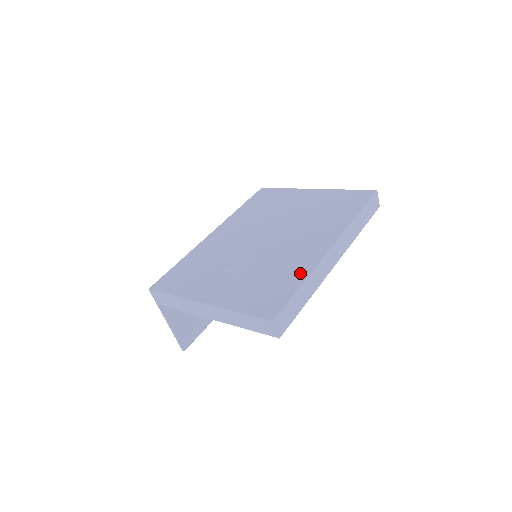
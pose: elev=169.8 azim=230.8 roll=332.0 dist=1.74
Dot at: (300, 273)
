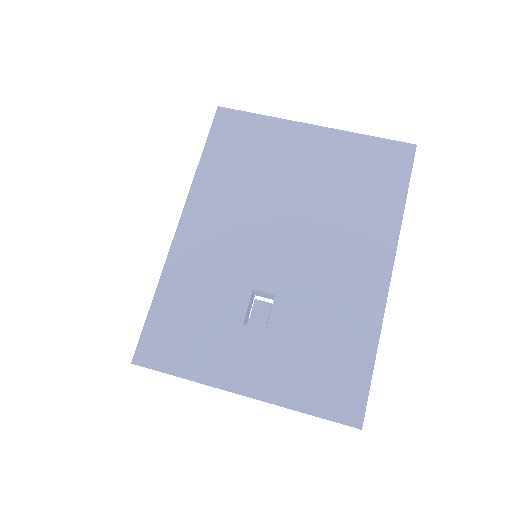
Dot at: (366, 334)
